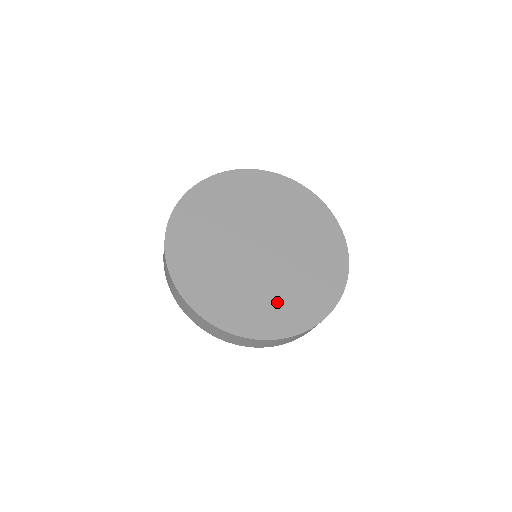
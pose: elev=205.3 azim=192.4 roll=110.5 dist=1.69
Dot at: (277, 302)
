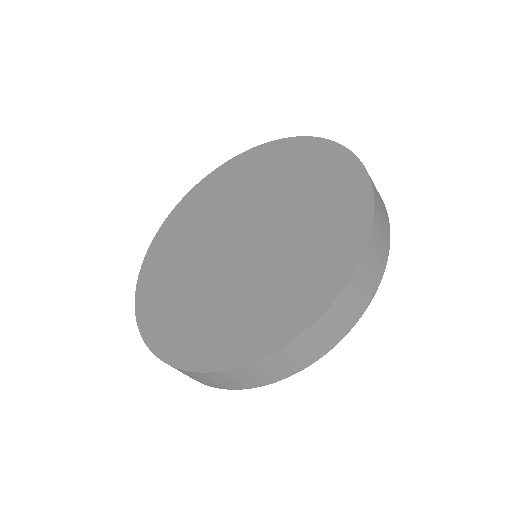
Dot at: (268, 297)
